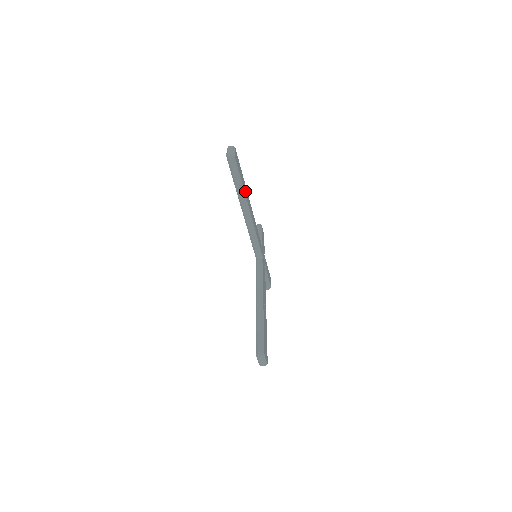
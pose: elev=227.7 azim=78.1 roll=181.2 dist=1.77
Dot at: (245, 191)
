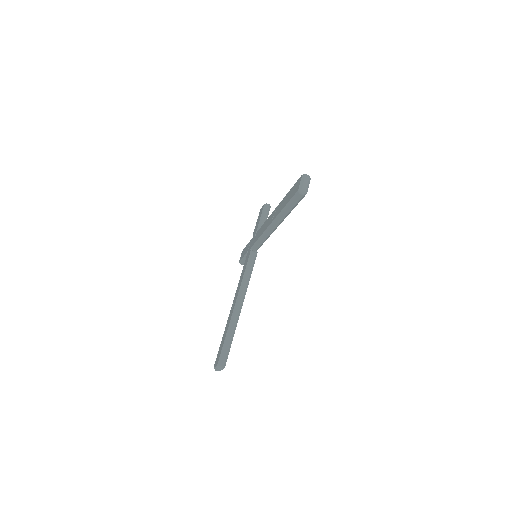
Dot at: occluded
